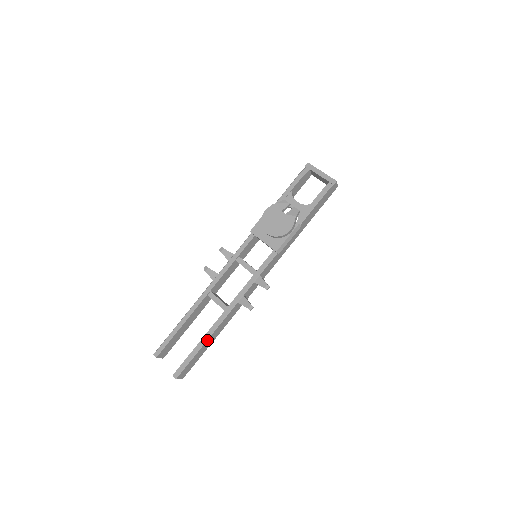
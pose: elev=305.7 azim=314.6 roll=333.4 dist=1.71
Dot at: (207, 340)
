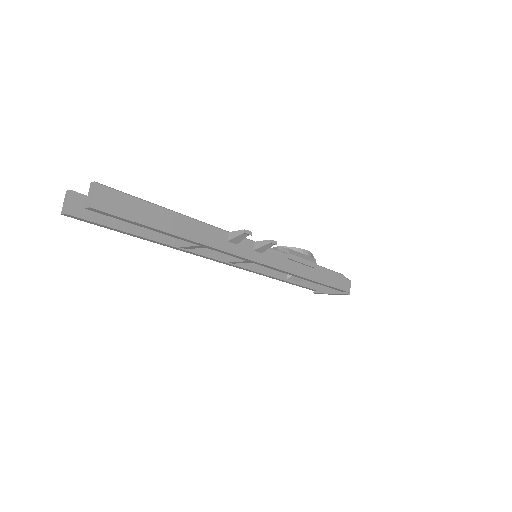
Dot at: (170, 211)
